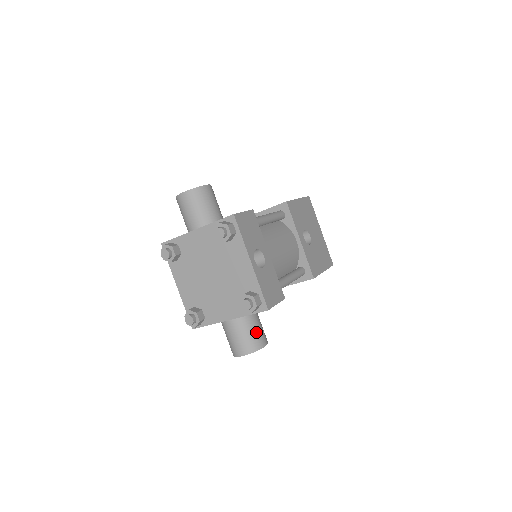
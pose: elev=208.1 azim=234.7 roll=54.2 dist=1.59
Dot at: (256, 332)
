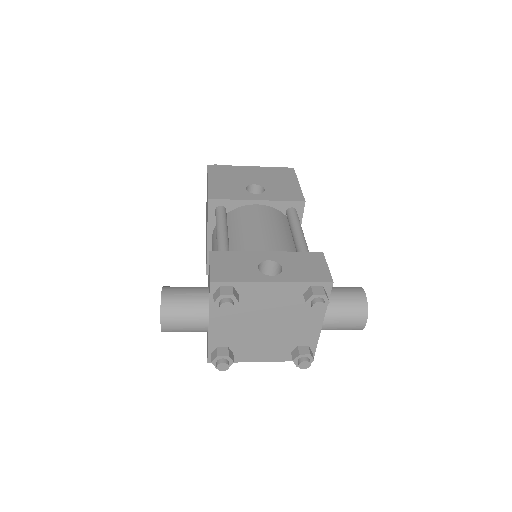
Dot at: (347, 299)
